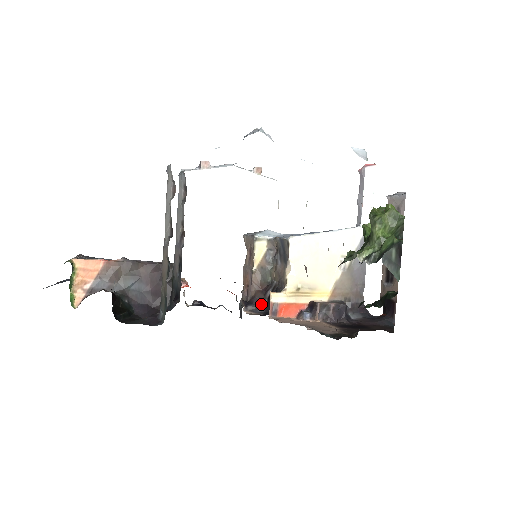
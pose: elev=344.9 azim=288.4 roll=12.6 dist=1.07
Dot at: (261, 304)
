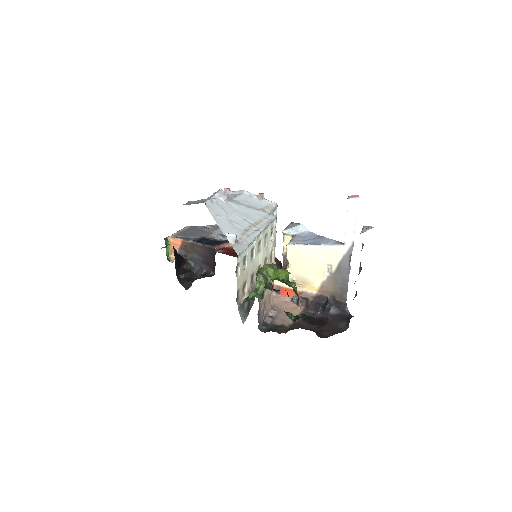
Dot at: occluded
